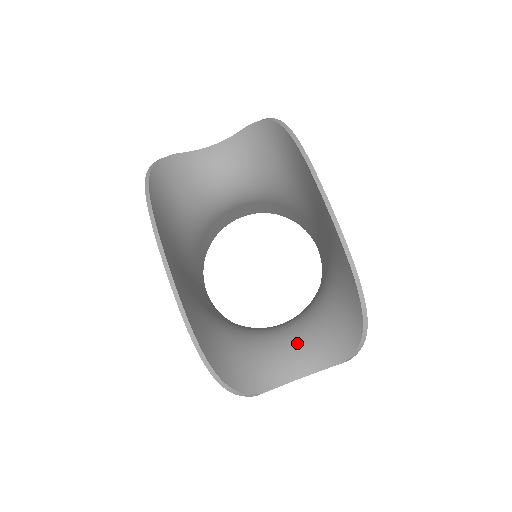
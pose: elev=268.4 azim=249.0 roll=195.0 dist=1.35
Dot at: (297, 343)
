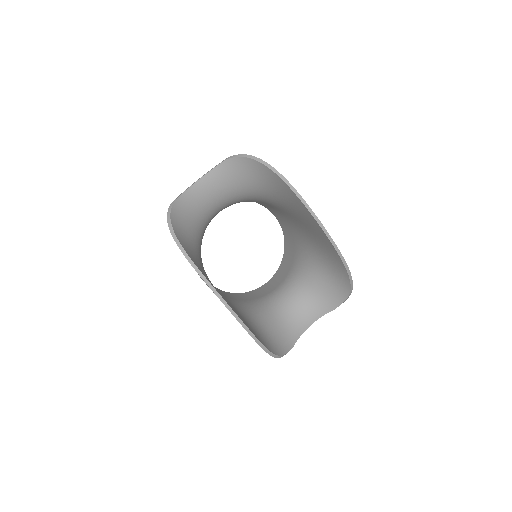
Dot at: (301, 305)
